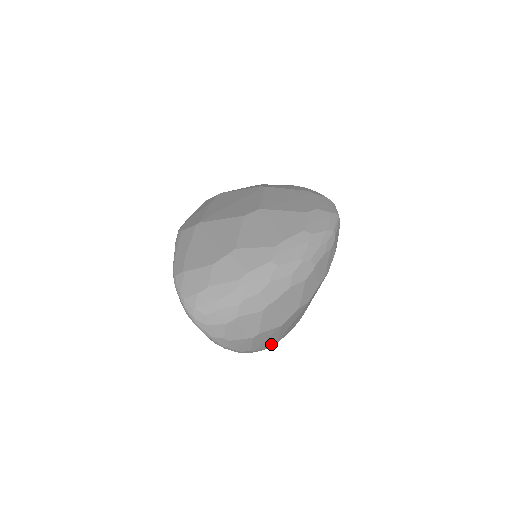
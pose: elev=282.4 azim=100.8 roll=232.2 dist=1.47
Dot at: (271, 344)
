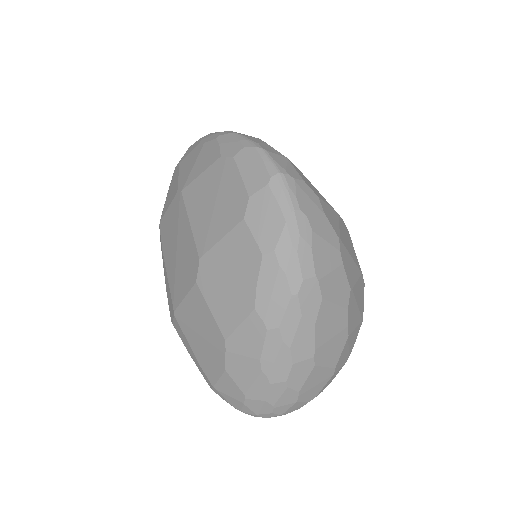
Dot at: (358, 331)
